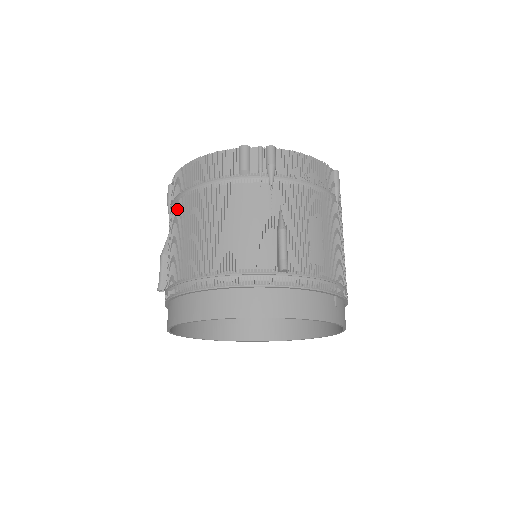
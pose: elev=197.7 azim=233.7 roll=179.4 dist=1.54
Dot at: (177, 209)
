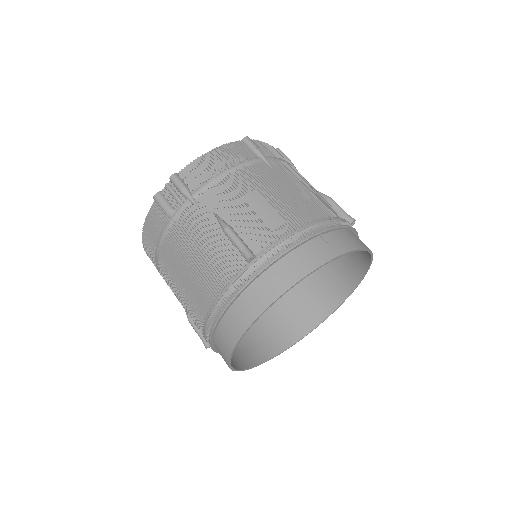
Dot at: (165, 280)
